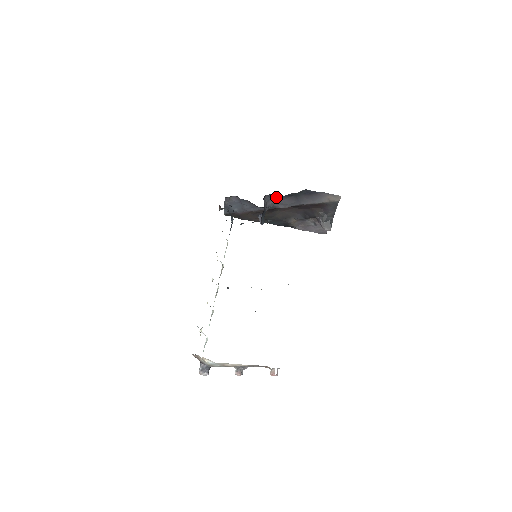
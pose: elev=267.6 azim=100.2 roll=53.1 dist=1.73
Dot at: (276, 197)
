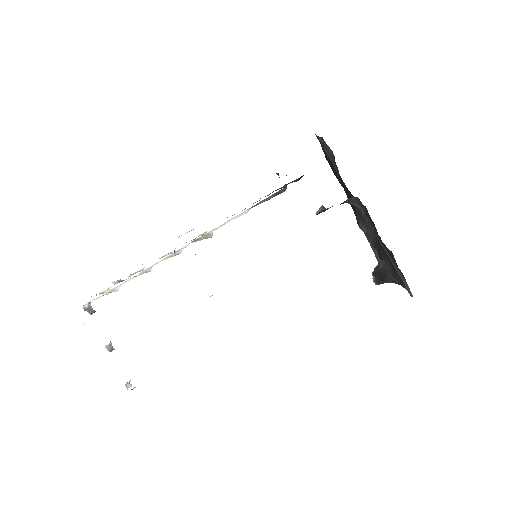
Dot at: (365, 210)
